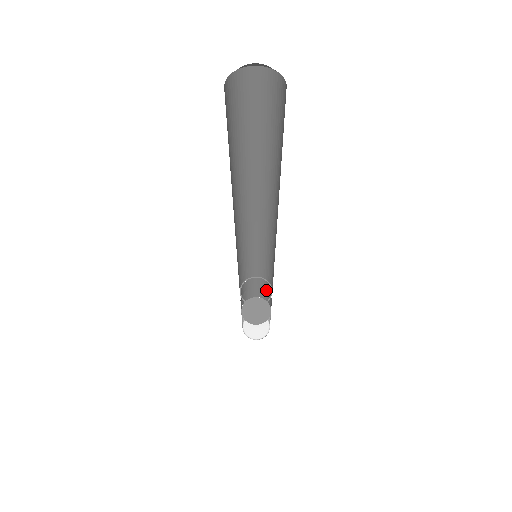
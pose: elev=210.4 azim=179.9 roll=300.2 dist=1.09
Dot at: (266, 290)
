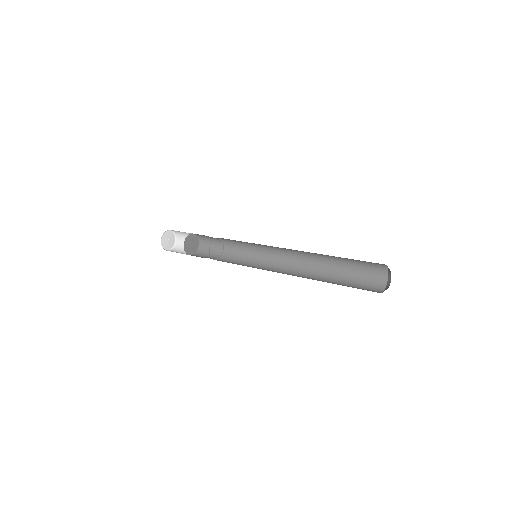
Dot at: (209, 237)
